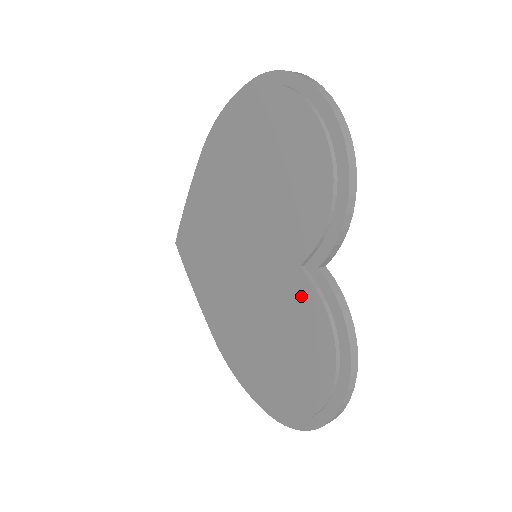
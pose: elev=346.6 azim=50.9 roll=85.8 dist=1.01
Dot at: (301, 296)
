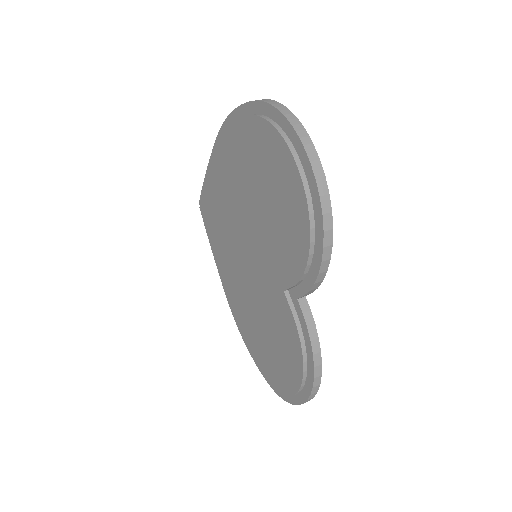
Dot at: (283, 313)
